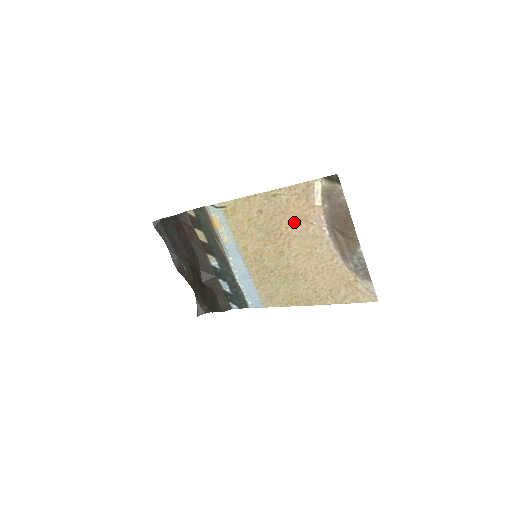
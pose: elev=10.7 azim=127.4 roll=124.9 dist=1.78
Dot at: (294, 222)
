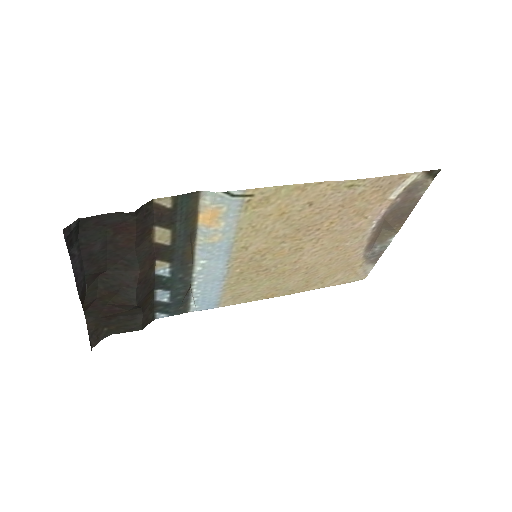
Dot at: (347, 216)
